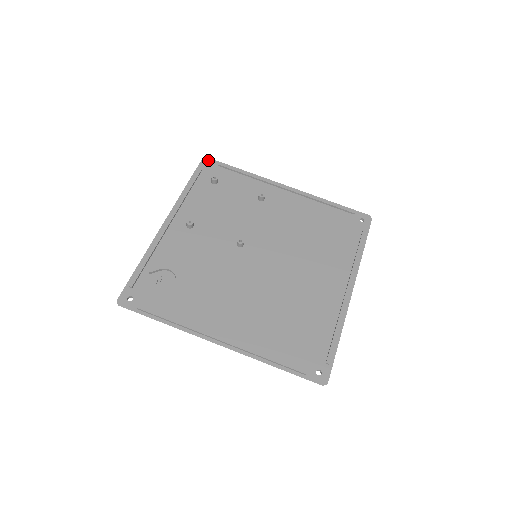
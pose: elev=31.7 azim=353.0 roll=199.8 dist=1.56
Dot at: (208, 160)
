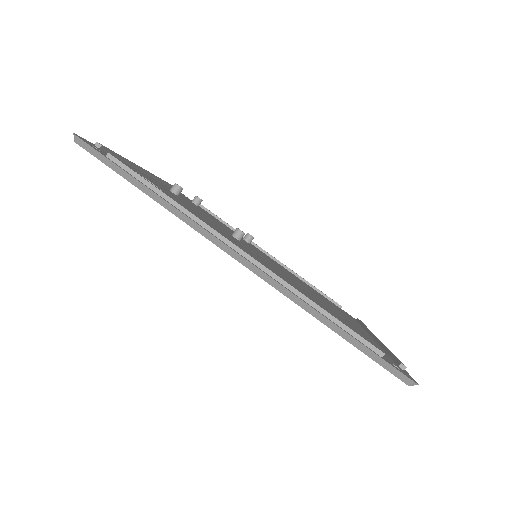
Dot at: (185, 196)
